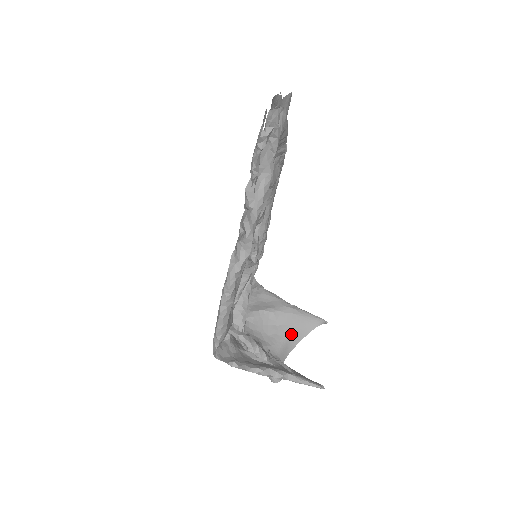
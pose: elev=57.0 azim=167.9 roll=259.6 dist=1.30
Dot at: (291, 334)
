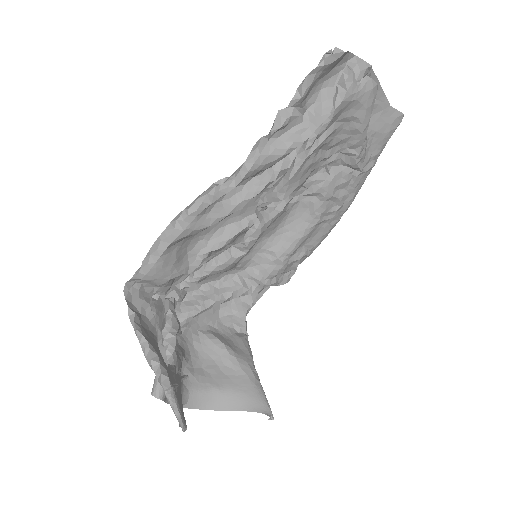
Dot at: (225, 392)
